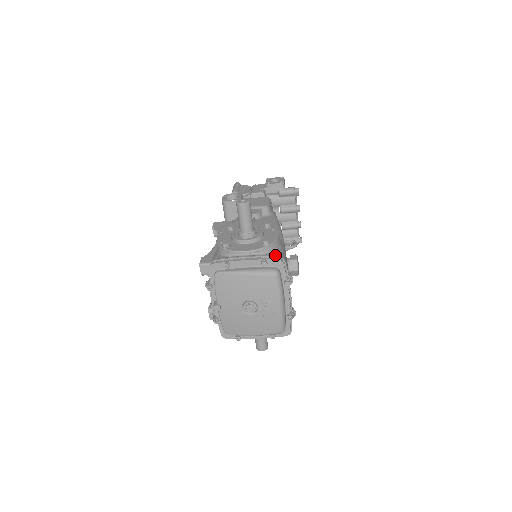
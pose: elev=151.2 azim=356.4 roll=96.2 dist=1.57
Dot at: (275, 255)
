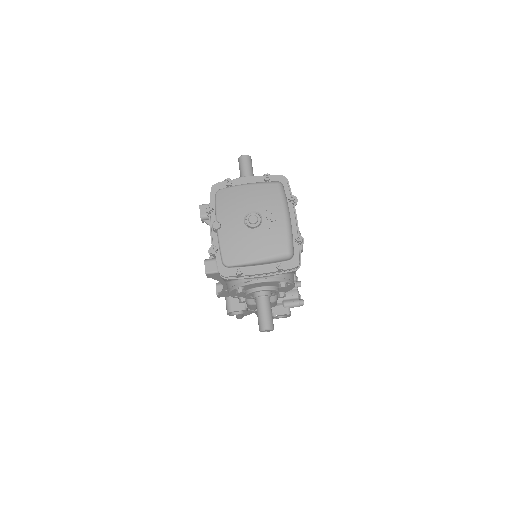
Dot at: (277, 175)
